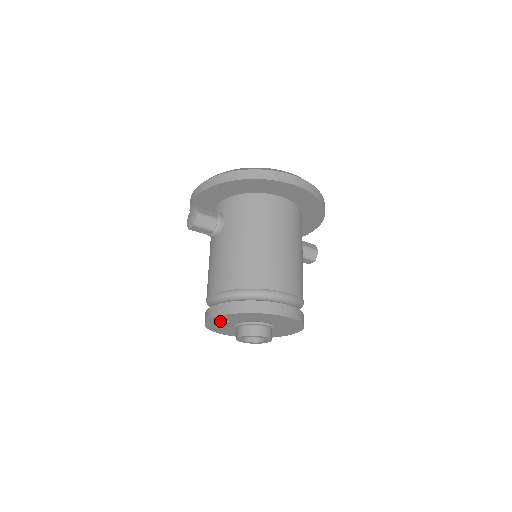
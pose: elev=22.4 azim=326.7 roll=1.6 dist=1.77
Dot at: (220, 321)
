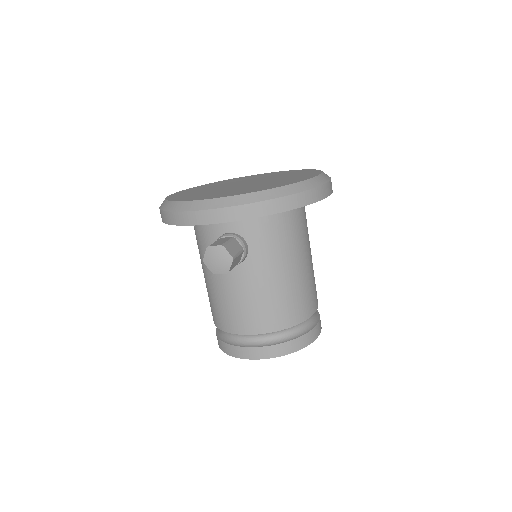
Dot at: occluded
